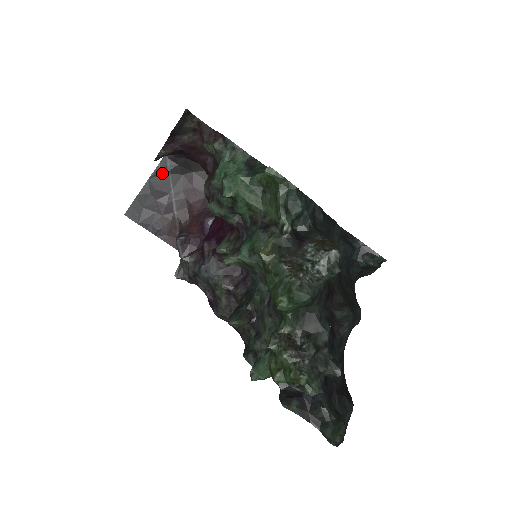
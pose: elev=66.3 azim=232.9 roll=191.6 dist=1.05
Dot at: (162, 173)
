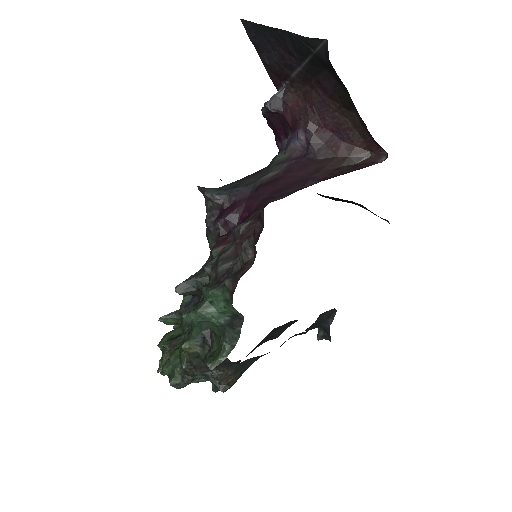
Dot at: (305, 44)
